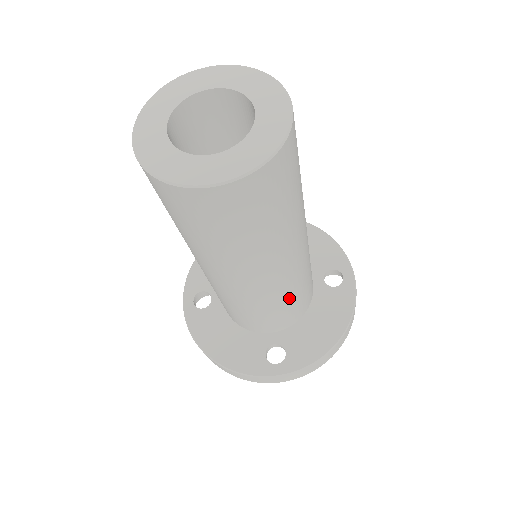
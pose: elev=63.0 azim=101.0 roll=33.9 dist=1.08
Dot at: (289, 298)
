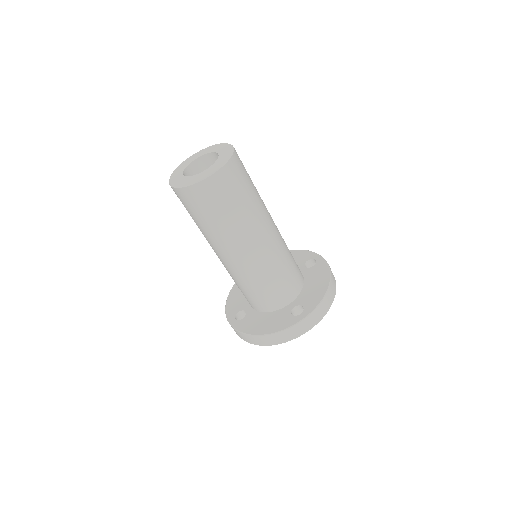
Dot at: (284, 263)
